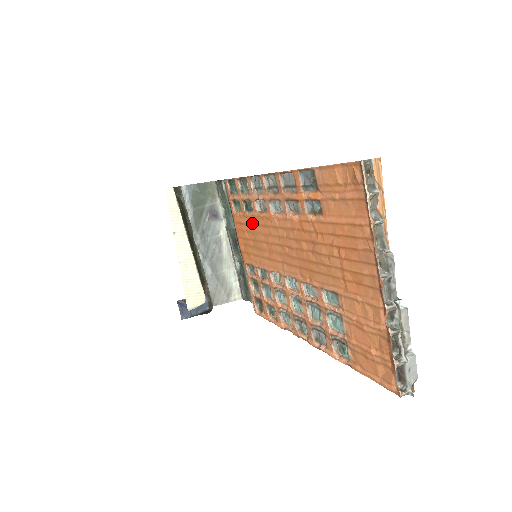
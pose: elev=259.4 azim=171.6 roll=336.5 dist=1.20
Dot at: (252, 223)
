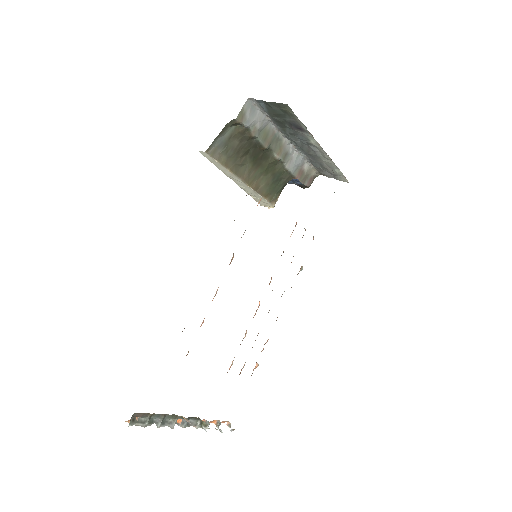
Dot at: occluded
